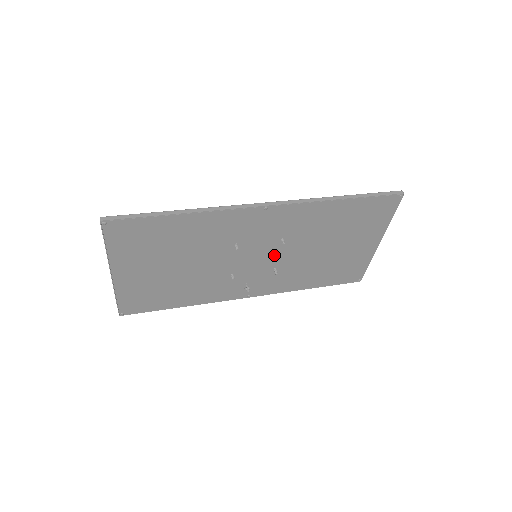
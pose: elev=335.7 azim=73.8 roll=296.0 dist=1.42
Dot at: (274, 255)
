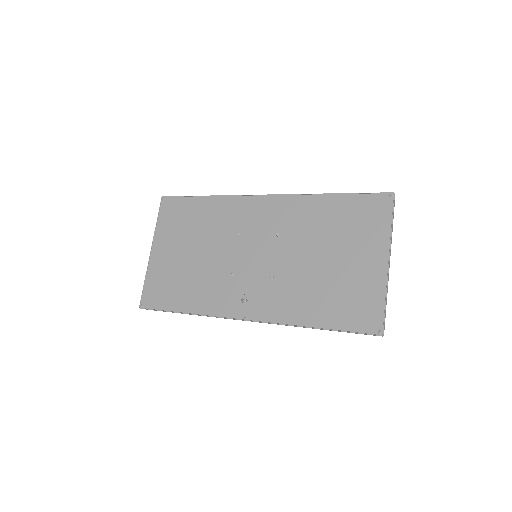
Dot at: (272, 257)
